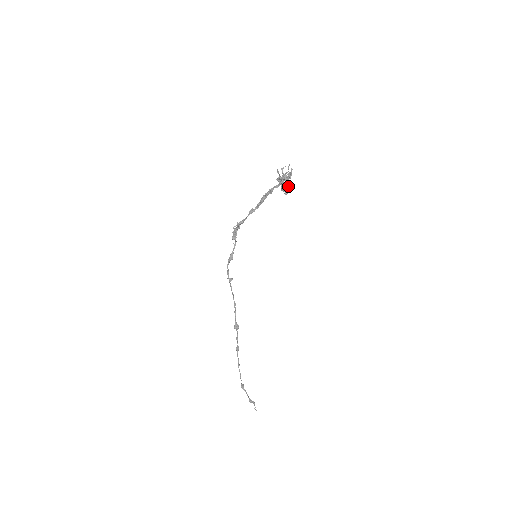
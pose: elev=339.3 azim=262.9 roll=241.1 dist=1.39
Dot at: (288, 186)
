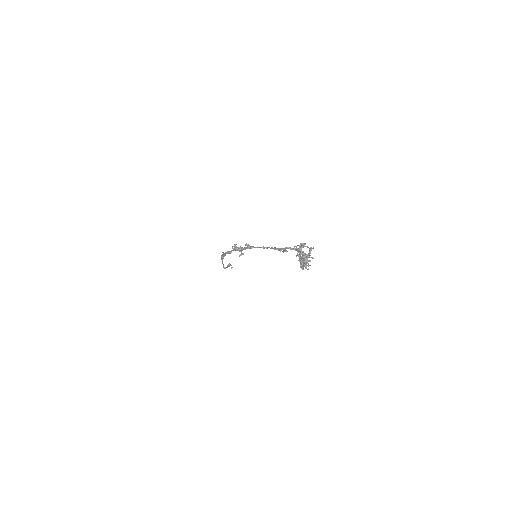
Dot at: occluded
